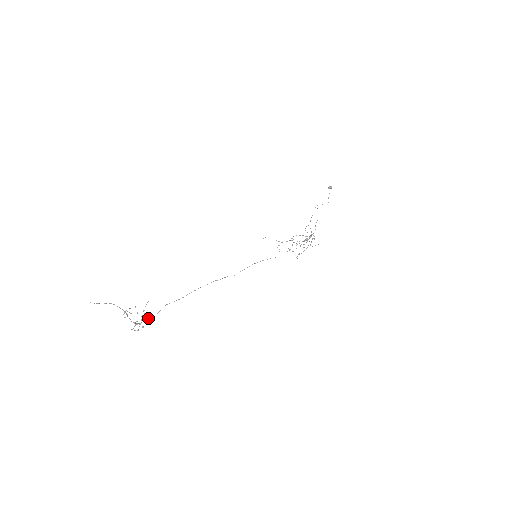
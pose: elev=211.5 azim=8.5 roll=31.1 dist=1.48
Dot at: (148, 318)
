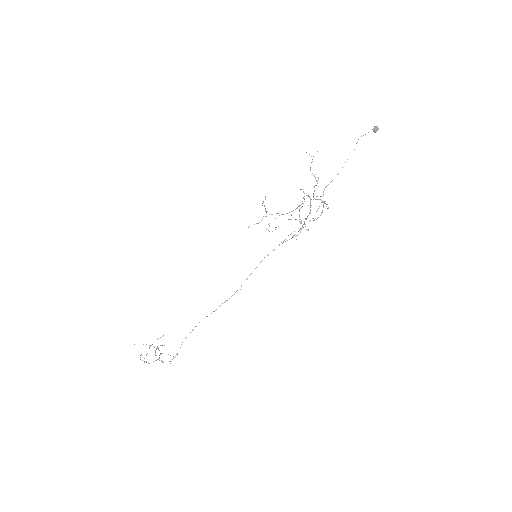
Dot at: (175, 356)
